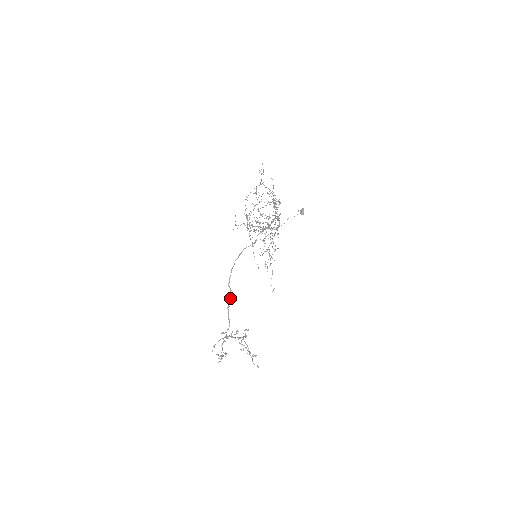
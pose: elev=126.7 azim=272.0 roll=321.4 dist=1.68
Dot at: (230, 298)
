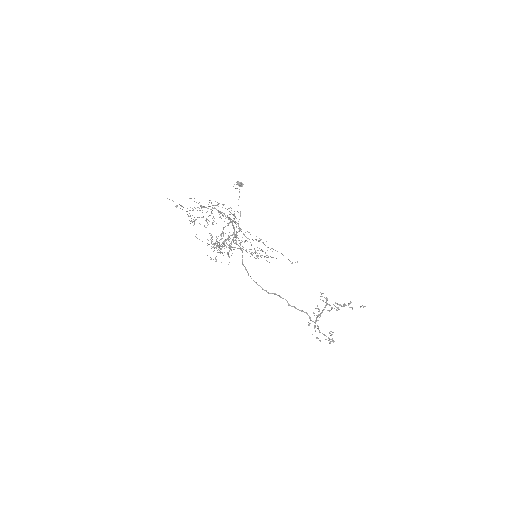
Dot at: (282, 298)
